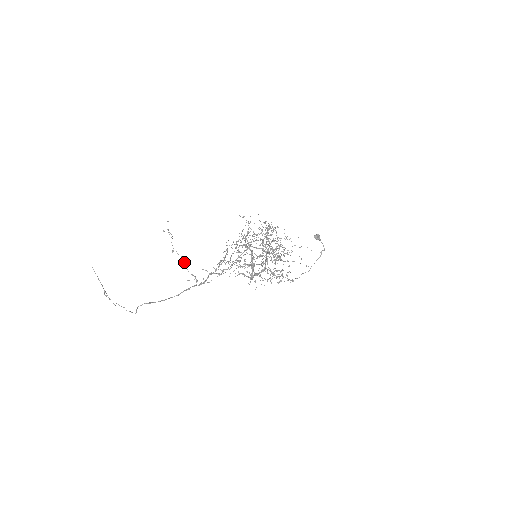
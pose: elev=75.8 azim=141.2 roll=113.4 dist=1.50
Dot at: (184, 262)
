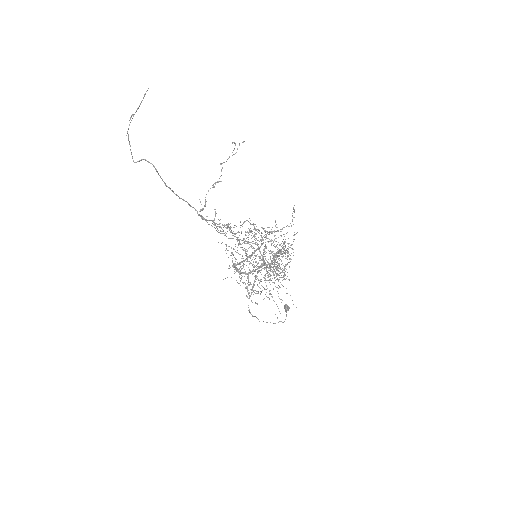
Dot at: (215, 183)
